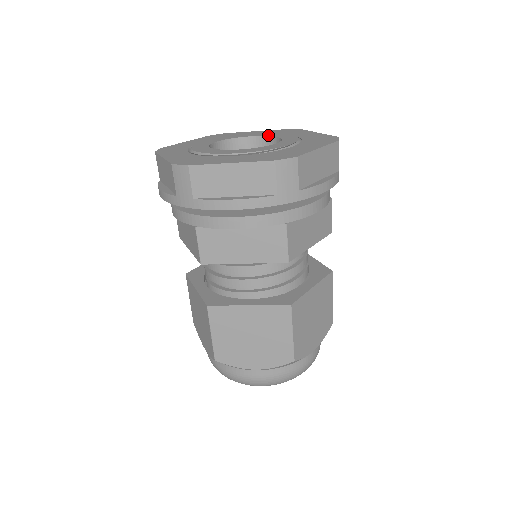
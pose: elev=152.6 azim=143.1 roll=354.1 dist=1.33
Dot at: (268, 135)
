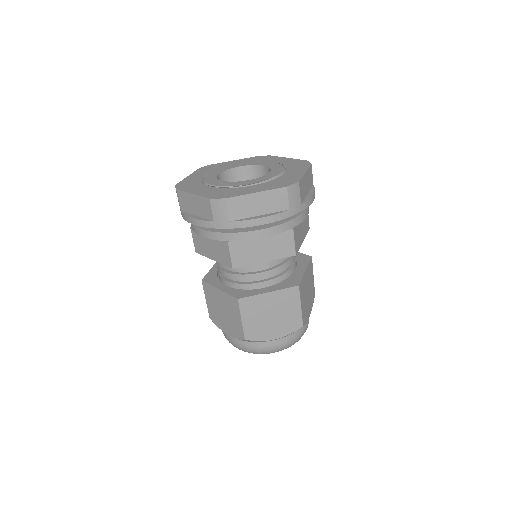
Dot at: (272, 167)
